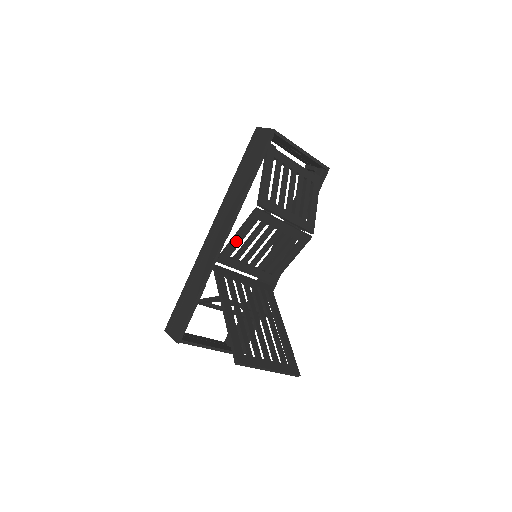
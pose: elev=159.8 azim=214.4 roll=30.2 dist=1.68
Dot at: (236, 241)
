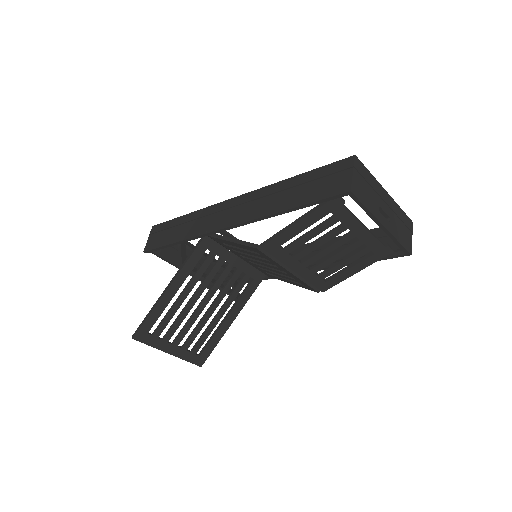
Dot at: (230, 242)
